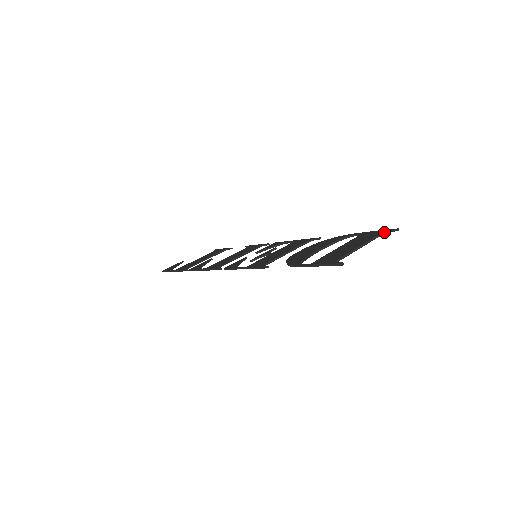
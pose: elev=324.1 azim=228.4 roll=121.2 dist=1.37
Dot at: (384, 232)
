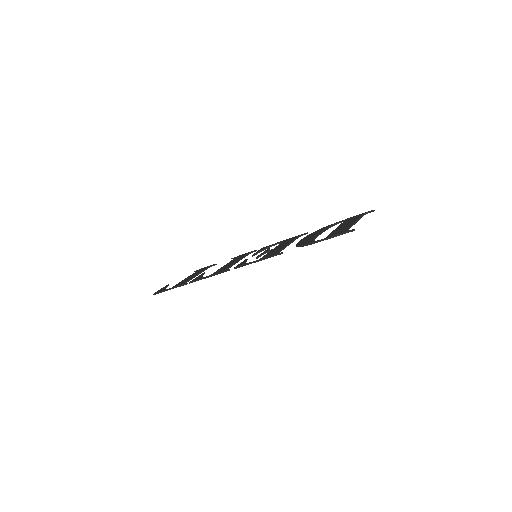
Dot at: (364, 214)
